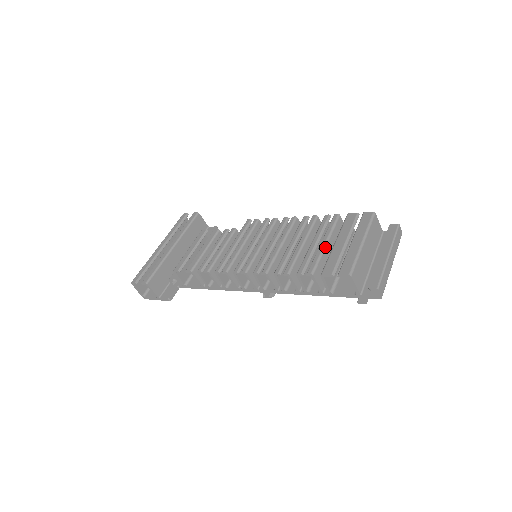
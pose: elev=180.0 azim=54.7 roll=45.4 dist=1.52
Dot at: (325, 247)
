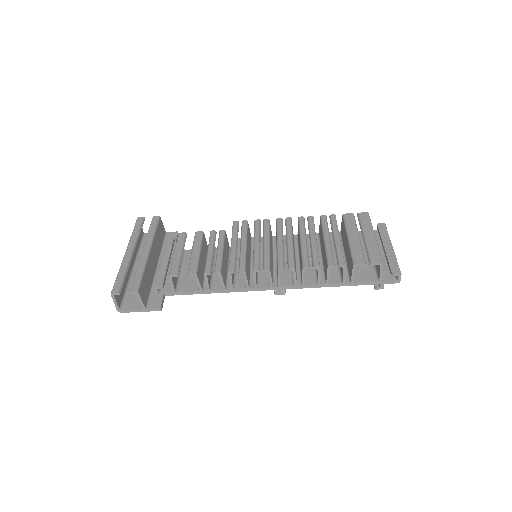
Dot at: (340, 242)
